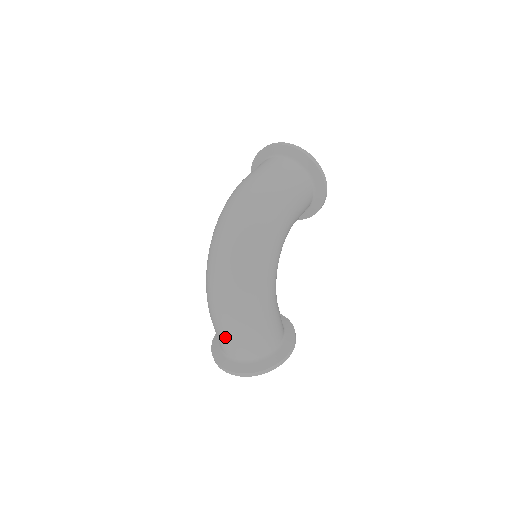
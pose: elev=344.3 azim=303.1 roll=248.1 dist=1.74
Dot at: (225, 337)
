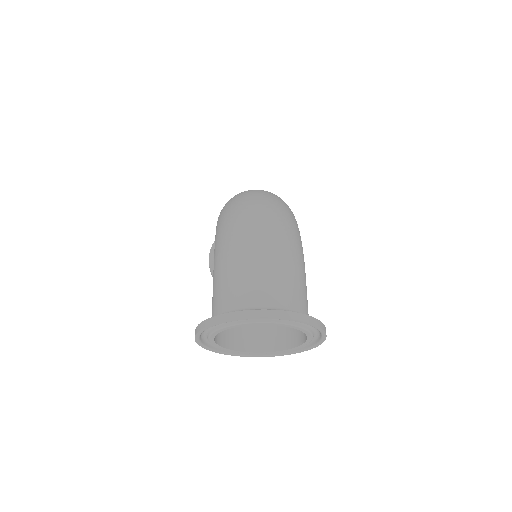
Dot at: (259, 265)
